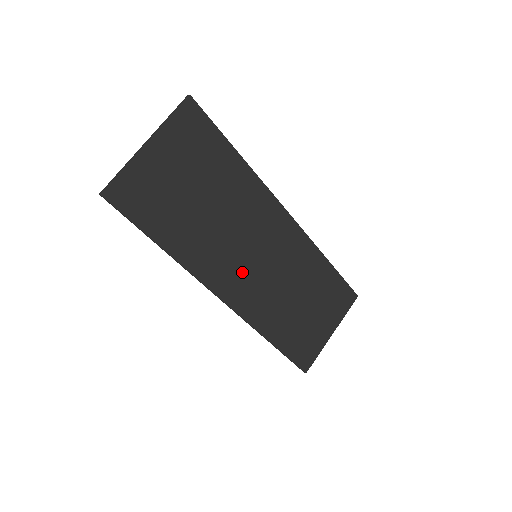
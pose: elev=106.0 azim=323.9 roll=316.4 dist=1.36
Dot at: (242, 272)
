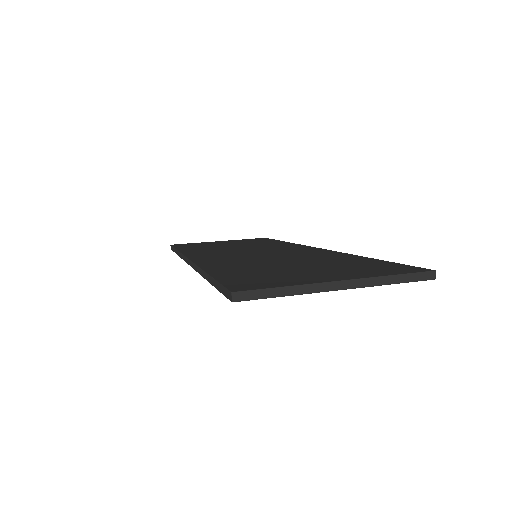
Dot at: (229, 255)
